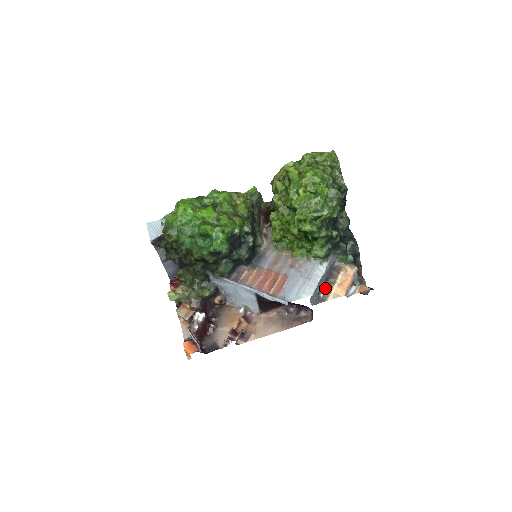
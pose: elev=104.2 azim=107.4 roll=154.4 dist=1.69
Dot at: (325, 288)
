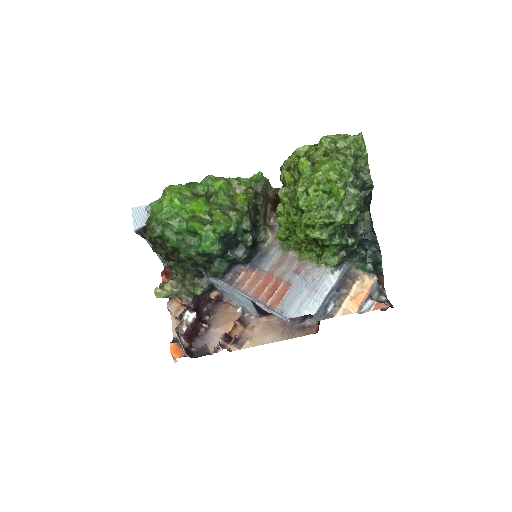
Dot at: (334, 300)
